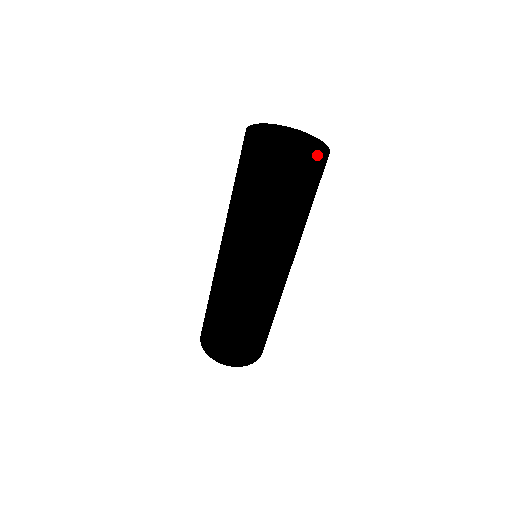
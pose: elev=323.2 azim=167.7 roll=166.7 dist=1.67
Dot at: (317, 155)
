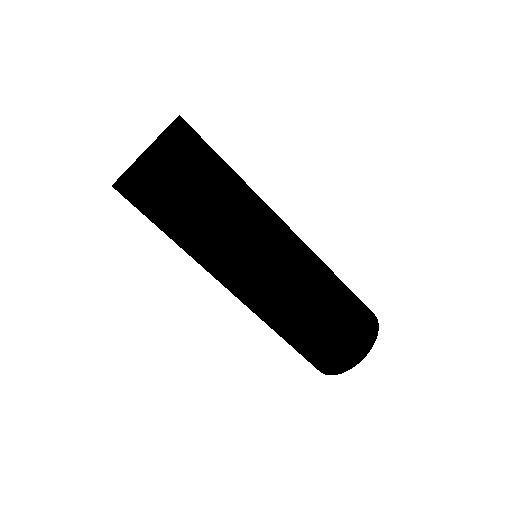
Dot at: occluded
